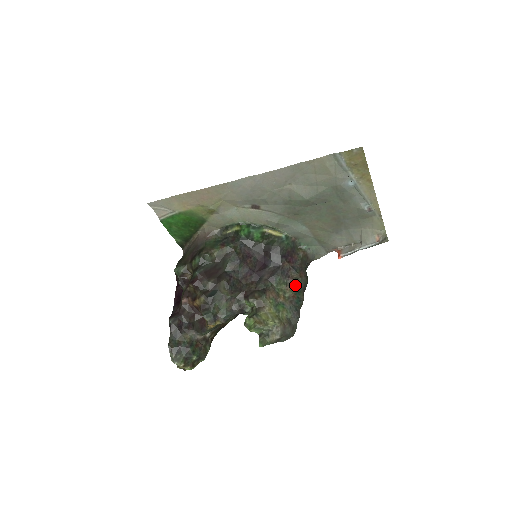
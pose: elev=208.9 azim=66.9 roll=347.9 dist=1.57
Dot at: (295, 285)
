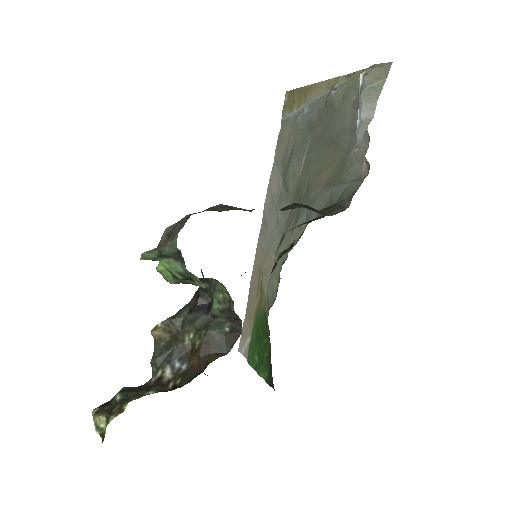
Dot at: occluded
